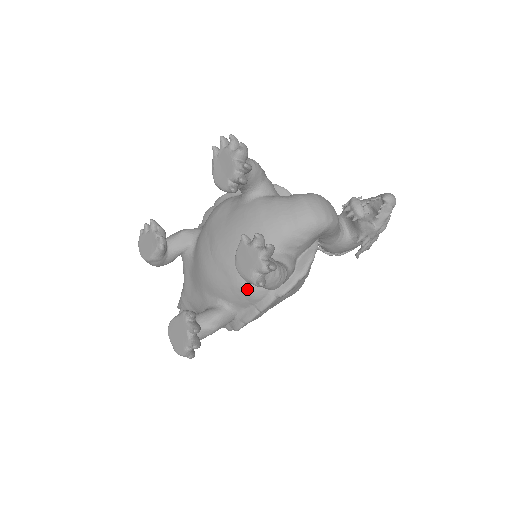
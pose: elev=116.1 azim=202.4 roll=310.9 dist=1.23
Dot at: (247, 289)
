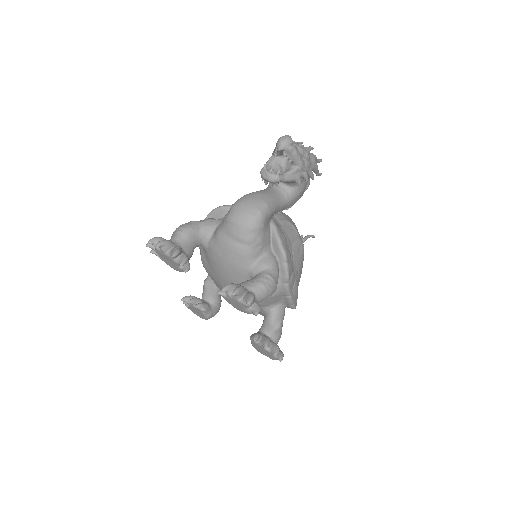
Dot at: occluded
